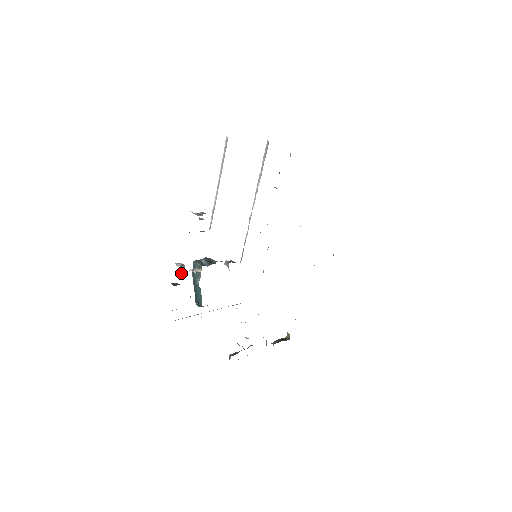
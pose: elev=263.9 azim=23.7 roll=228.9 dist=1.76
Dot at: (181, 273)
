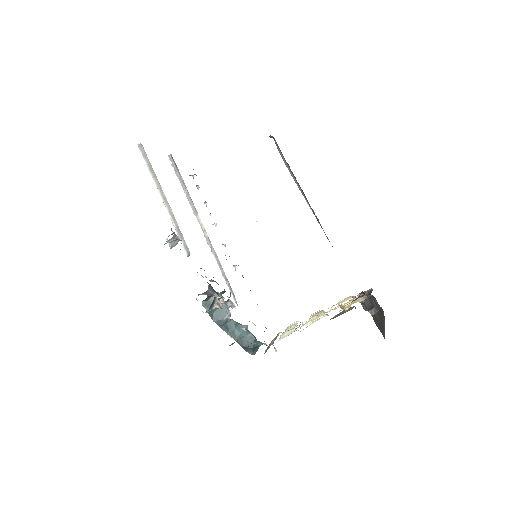
Dot at: (215, 298)
